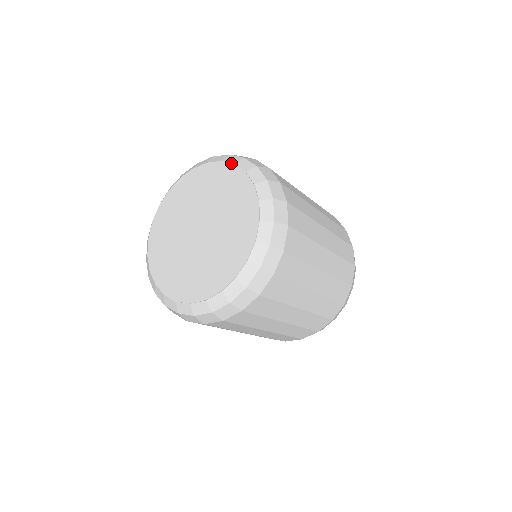
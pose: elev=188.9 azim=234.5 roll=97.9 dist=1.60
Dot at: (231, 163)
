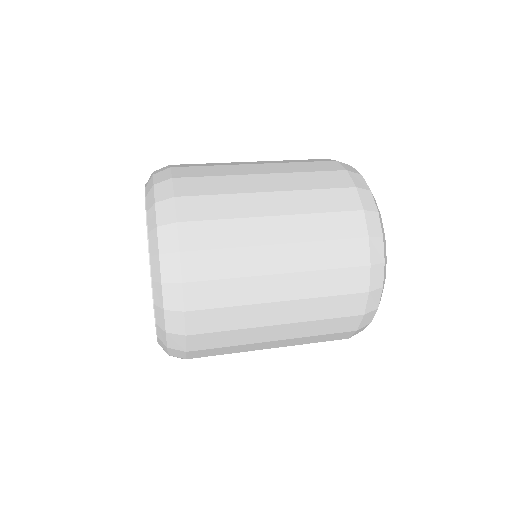
Dot at: occluded
